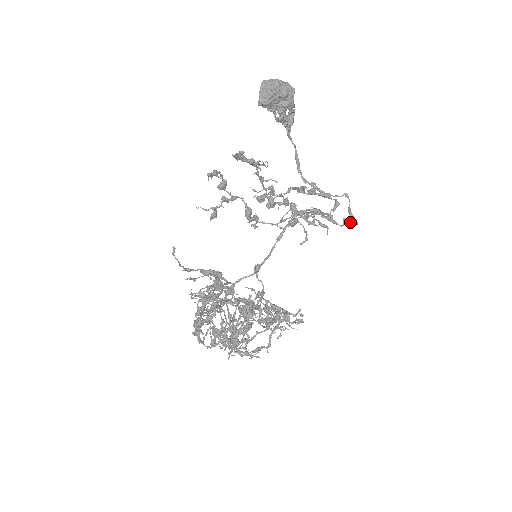
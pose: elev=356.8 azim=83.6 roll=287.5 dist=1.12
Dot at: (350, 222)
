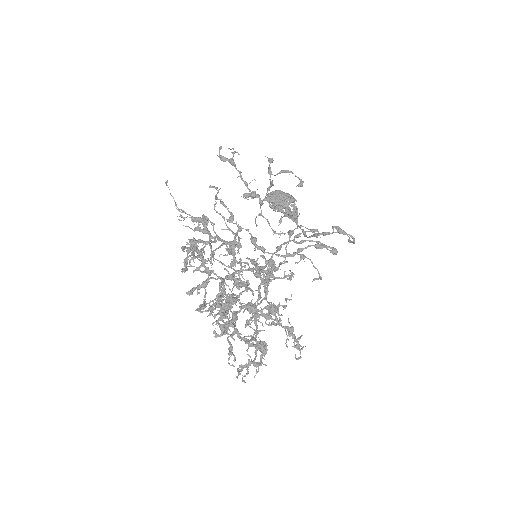
Dot at: (340, 229)
